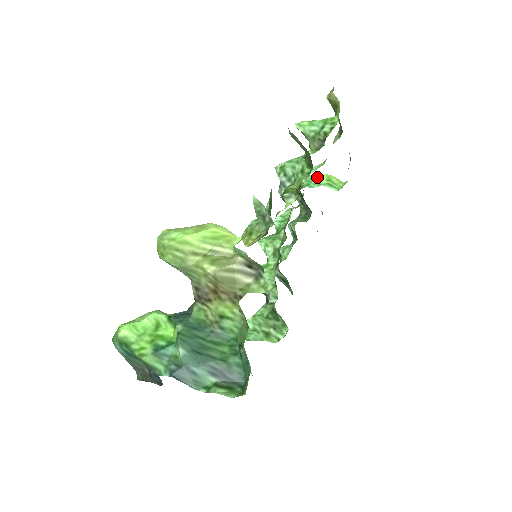
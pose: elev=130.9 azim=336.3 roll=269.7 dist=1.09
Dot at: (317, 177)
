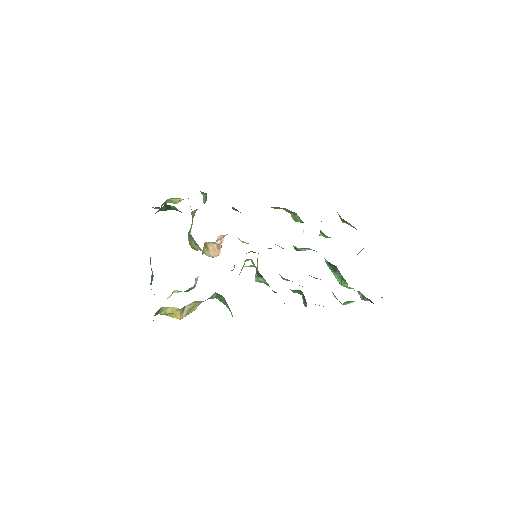
Dot at: occluded
